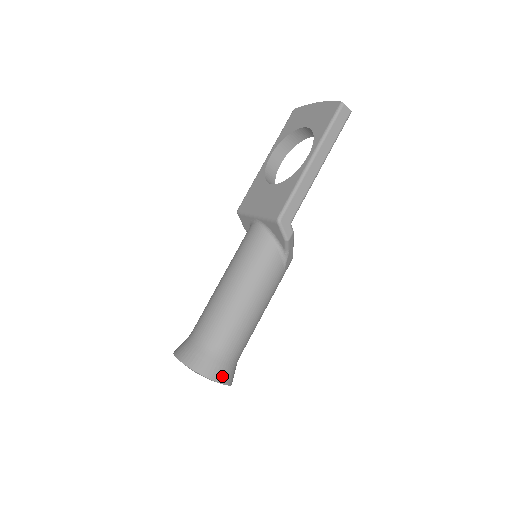
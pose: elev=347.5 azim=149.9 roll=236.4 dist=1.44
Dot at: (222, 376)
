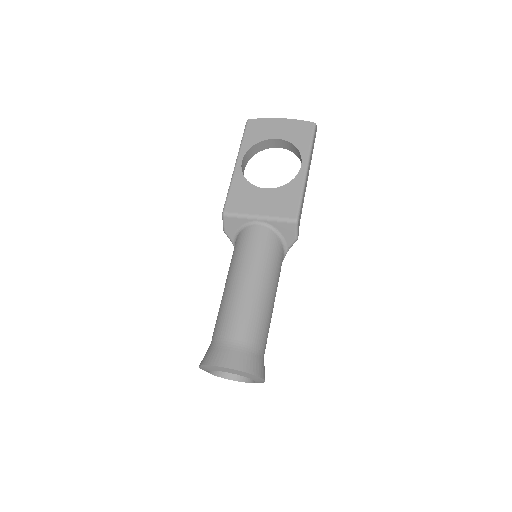
Dot at: occluded
